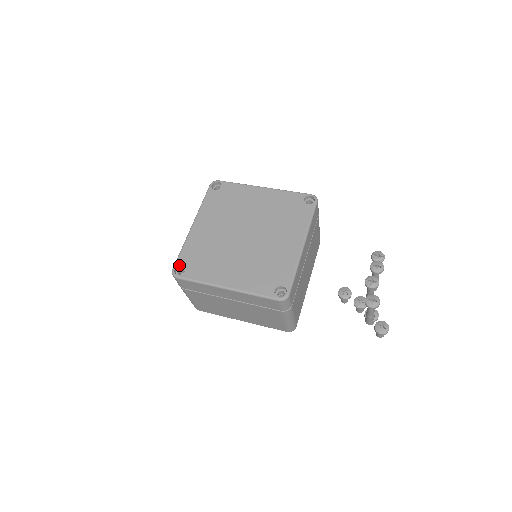
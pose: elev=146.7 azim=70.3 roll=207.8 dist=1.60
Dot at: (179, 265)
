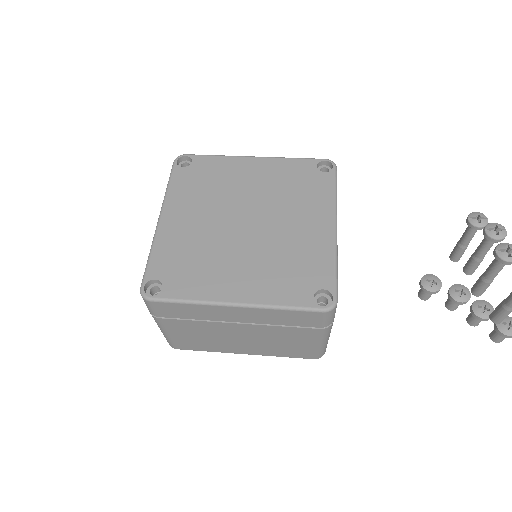
Dot at: (150, 280)
